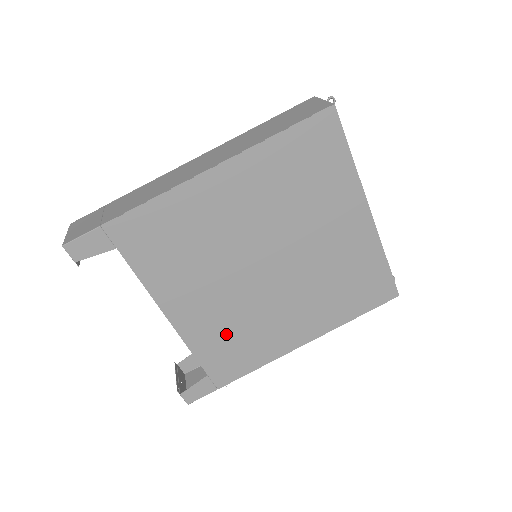
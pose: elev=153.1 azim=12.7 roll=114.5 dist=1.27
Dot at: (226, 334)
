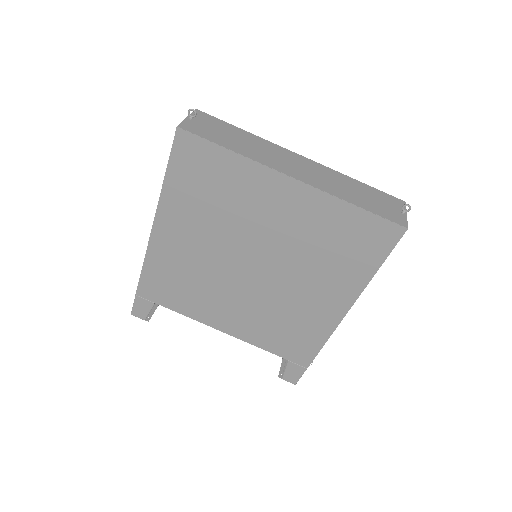
Dot at: (272, 327)
